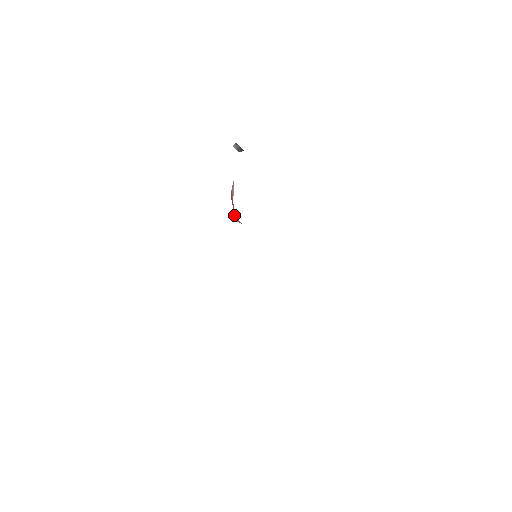
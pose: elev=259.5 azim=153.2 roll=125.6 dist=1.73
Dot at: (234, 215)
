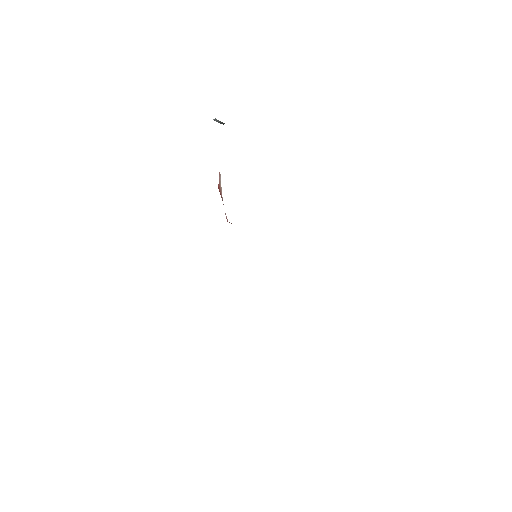
Dot at: (226, 217)
